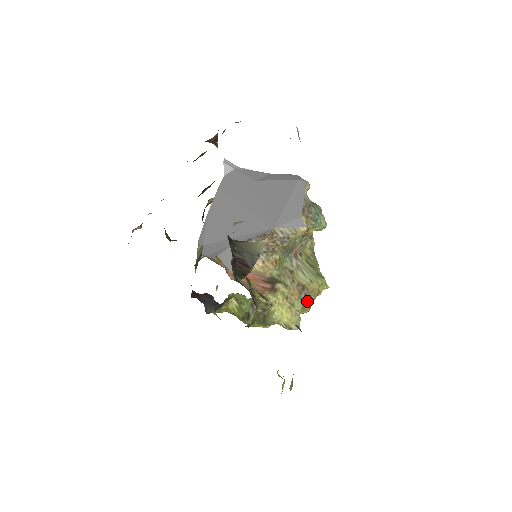
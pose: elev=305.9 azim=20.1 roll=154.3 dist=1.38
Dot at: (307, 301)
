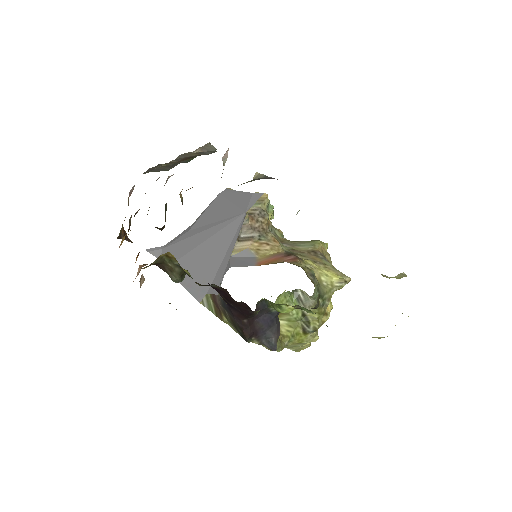
Dot at: occluded
